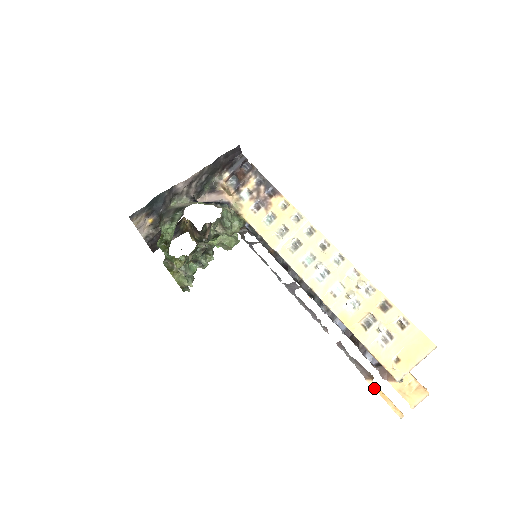
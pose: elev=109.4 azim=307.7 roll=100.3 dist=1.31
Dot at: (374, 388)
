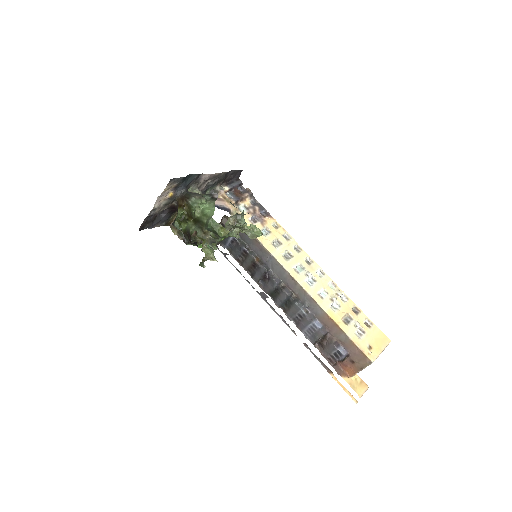
Dot at: (335, 380)
